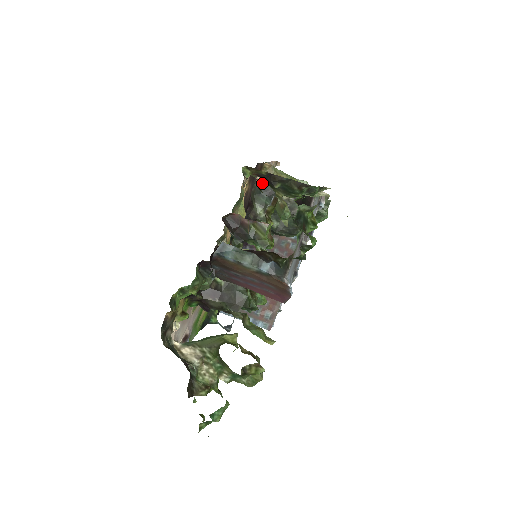
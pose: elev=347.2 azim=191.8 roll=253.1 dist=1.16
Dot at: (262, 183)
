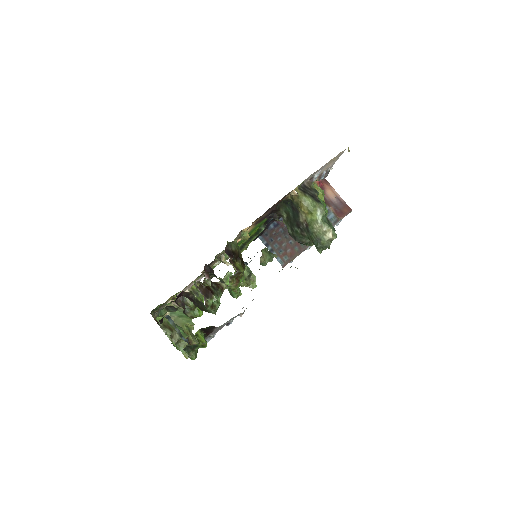
Dot at: (290, 199)
